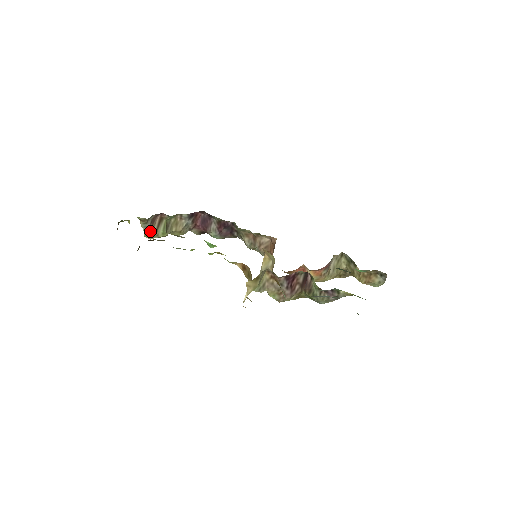
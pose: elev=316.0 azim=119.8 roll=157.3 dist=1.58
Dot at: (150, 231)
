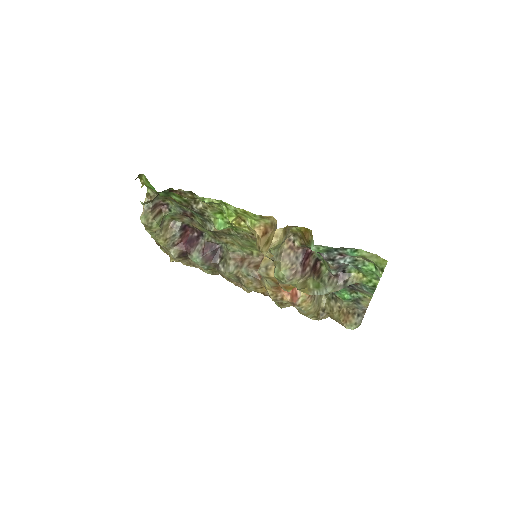
Dot at: (168, 193)
